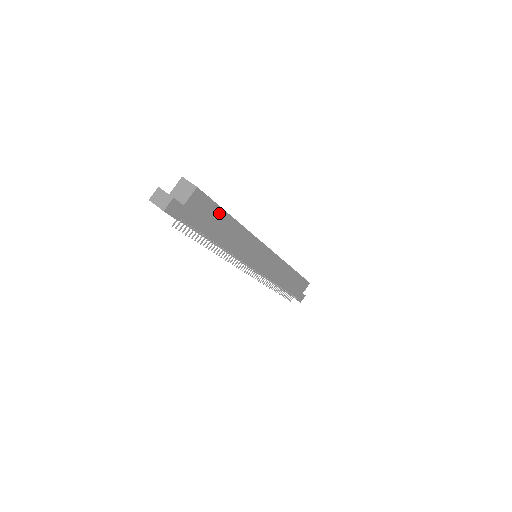
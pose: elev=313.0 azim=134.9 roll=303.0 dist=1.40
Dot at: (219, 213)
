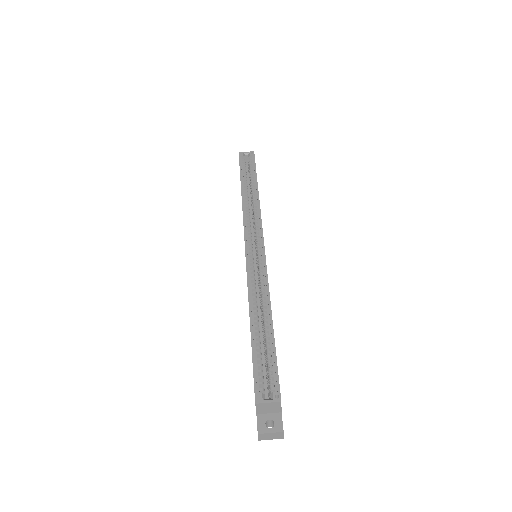
Dot at: (275, 351)
